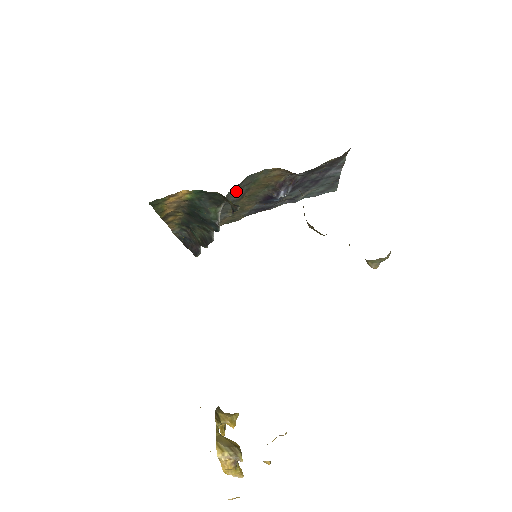
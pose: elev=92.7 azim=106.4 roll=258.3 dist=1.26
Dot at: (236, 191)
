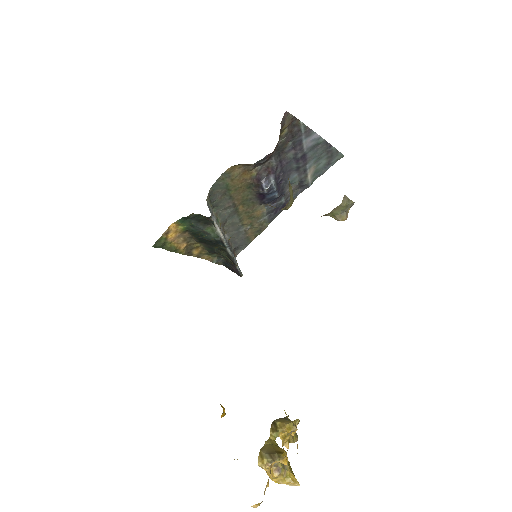
Dot at: (221, 204)
